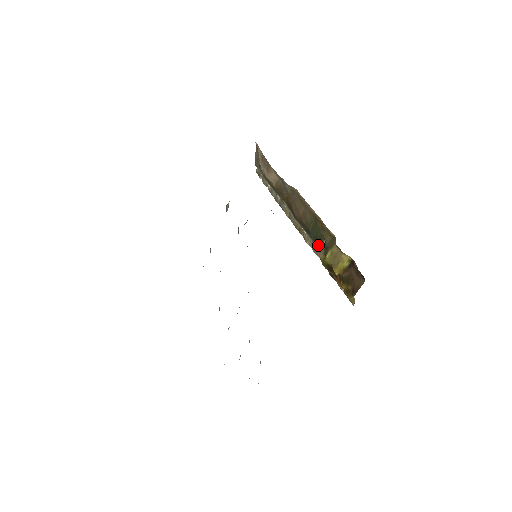
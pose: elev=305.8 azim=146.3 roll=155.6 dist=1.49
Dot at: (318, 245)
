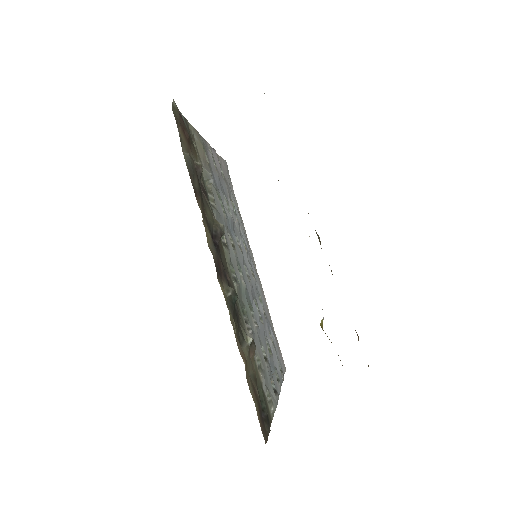
Dot at: occluded
